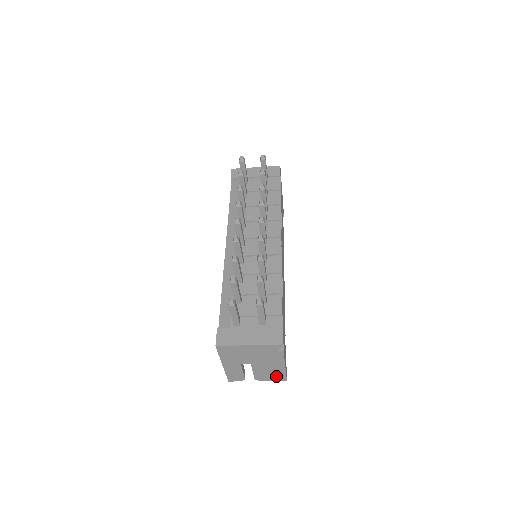
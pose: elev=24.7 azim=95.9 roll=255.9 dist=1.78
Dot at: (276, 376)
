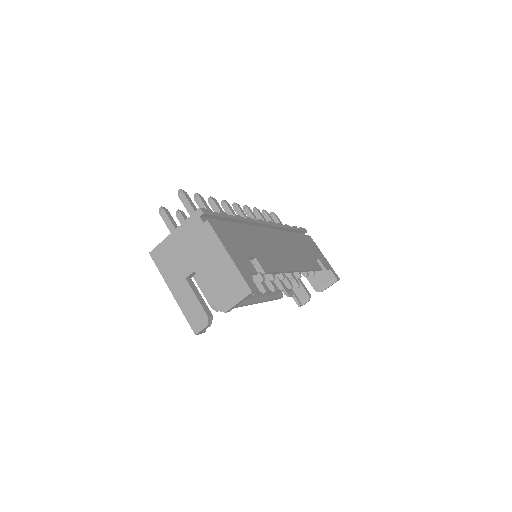
Dot at: (235, 288)
